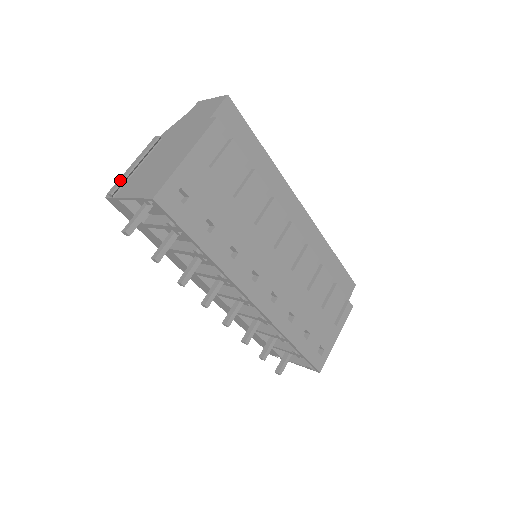
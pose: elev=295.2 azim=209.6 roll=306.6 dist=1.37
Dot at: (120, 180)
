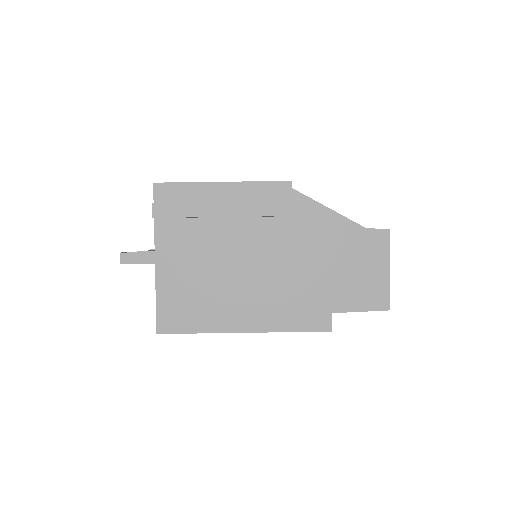
Dot at: (183, 211)
